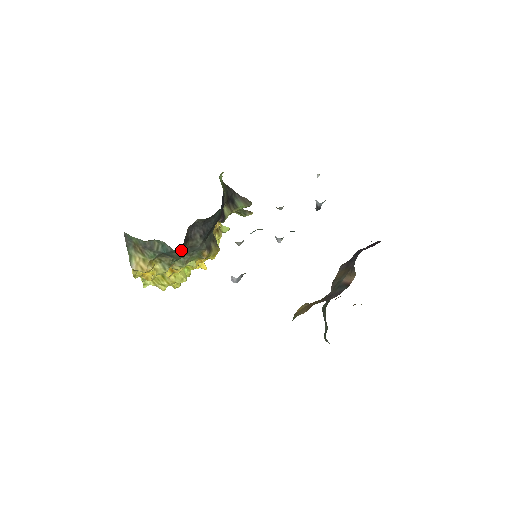
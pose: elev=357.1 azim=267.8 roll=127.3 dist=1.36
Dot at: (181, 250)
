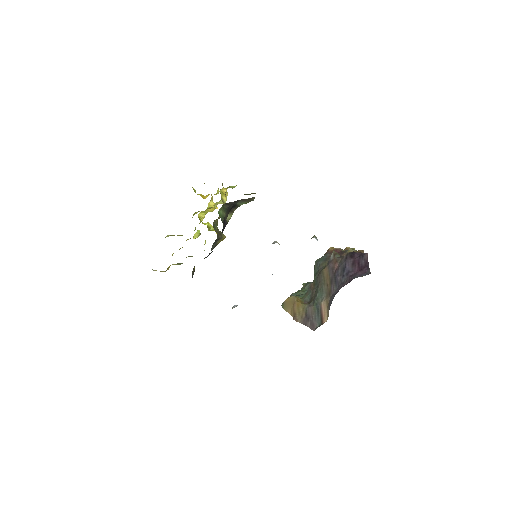
Dot at: occluded
